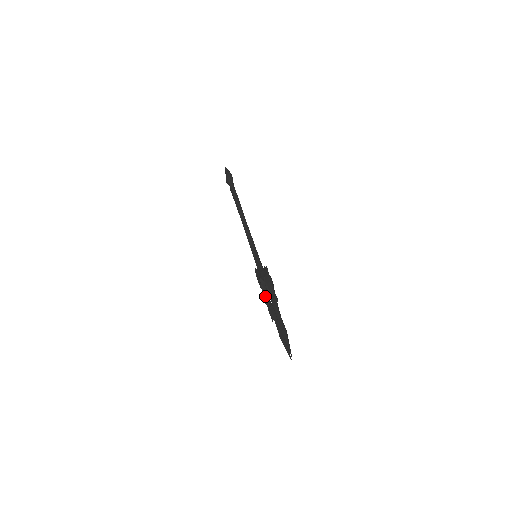
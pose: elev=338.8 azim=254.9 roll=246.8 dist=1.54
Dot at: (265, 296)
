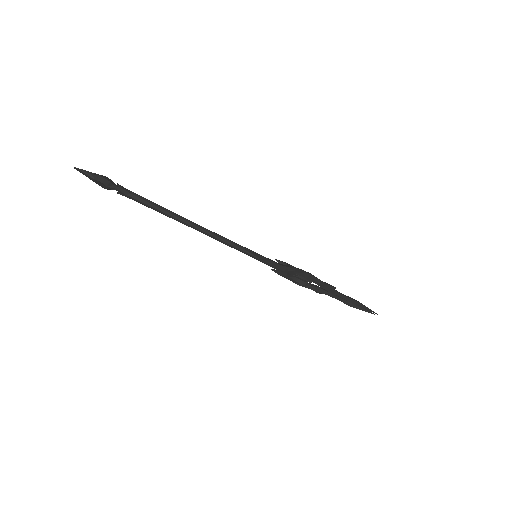
Dot at: (301, 284)
